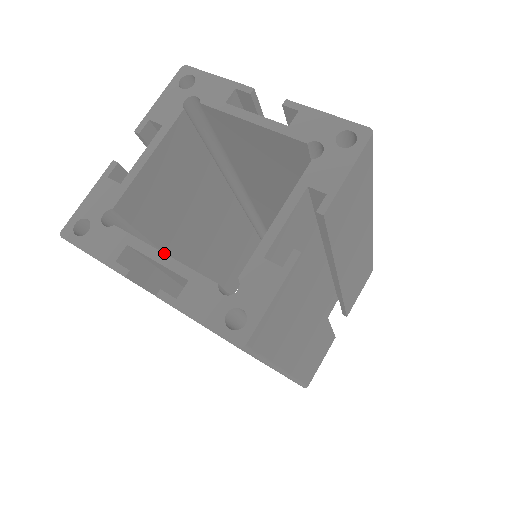
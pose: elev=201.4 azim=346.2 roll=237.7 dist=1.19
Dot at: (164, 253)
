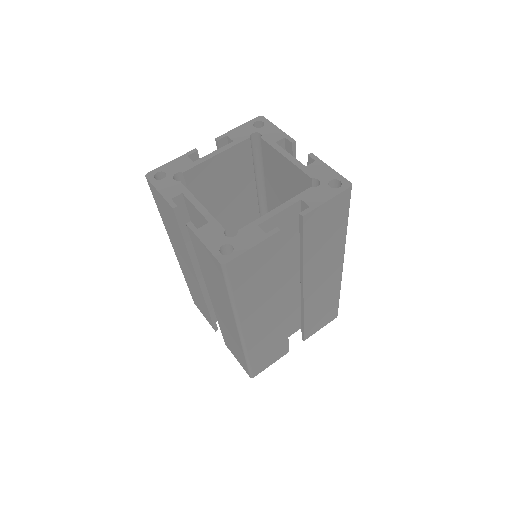
Dot at: occluded
